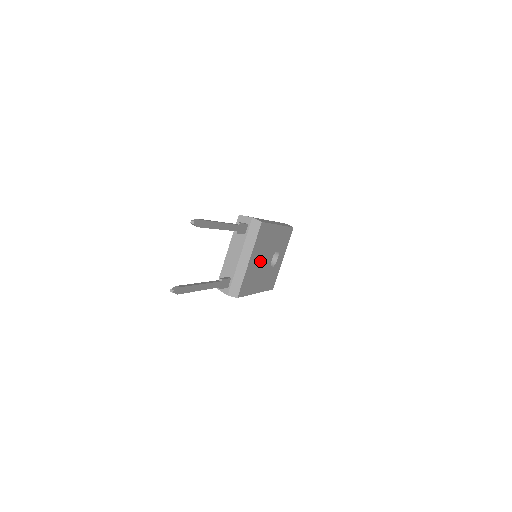
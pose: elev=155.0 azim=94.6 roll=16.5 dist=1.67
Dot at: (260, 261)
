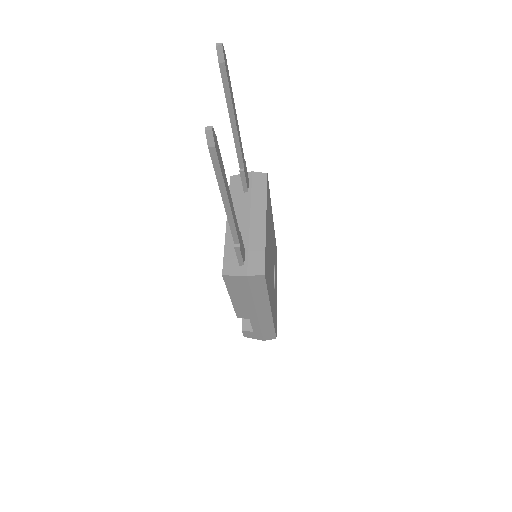
Dot at: (269, 249)
